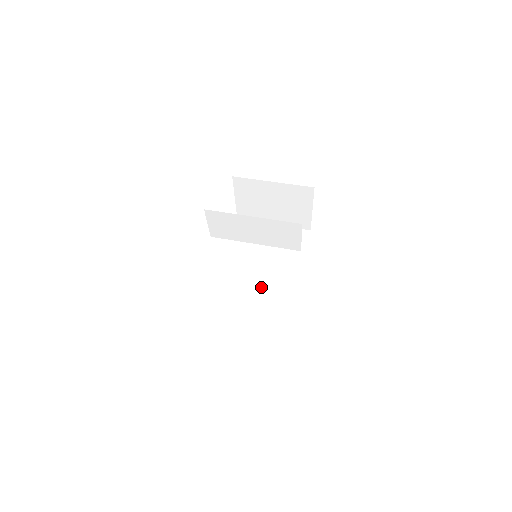
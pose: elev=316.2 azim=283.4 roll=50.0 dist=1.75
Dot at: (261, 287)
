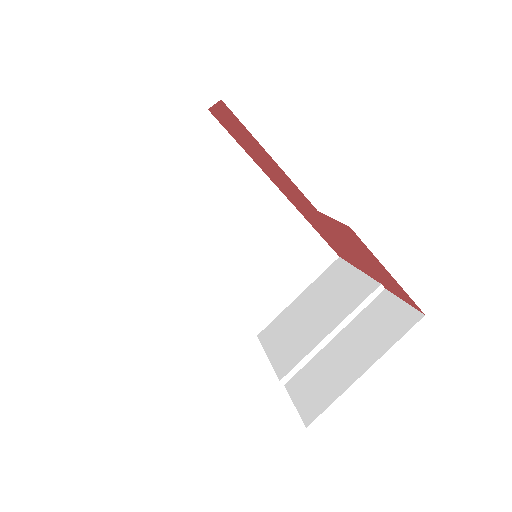
Dot at: (252, 241)
